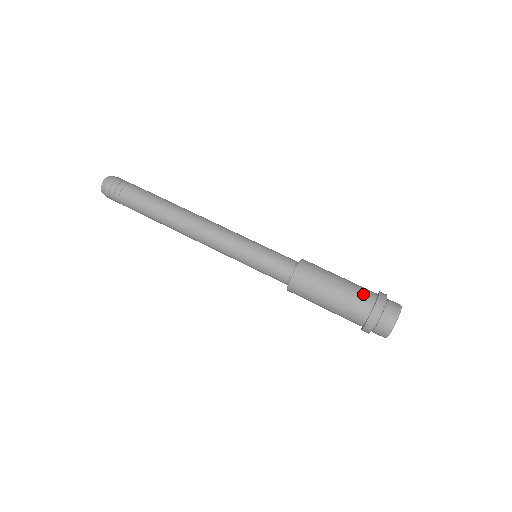
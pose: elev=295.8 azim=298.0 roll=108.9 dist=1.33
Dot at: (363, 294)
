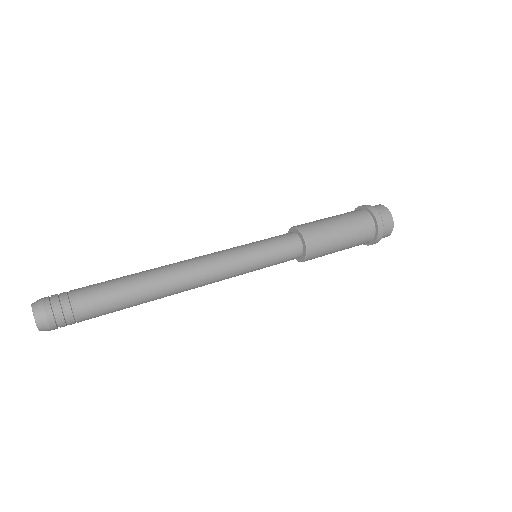
Dot at: occluded
